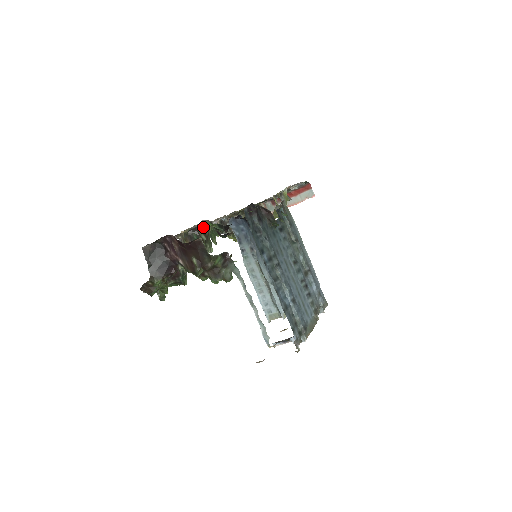
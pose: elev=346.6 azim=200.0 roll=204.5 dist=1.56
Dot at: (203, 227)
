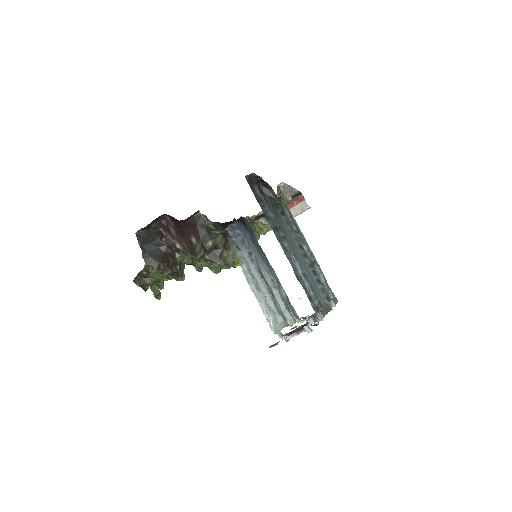
Dot at: occluded
